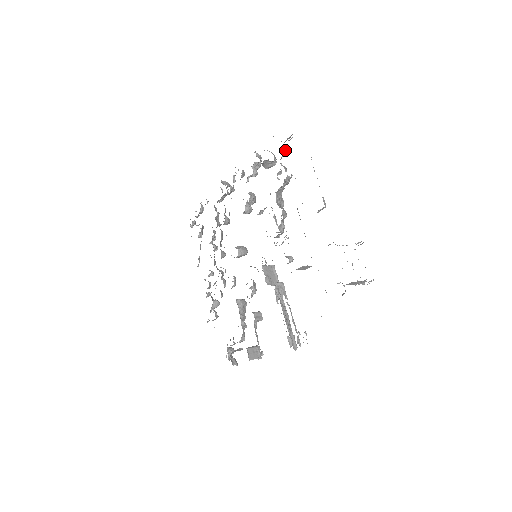
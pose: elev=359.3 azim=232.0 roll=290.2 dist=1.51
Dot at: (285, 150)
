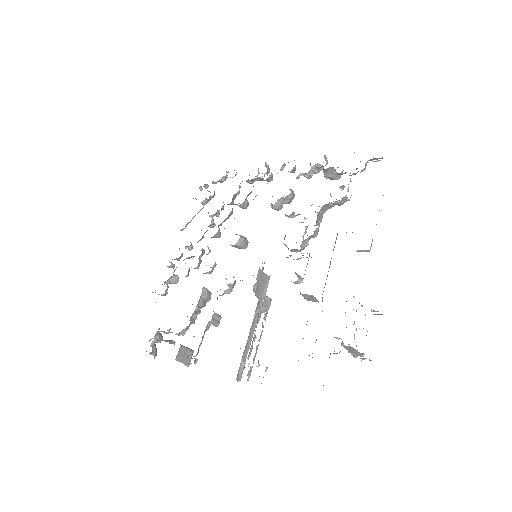
Dot at: occluded
